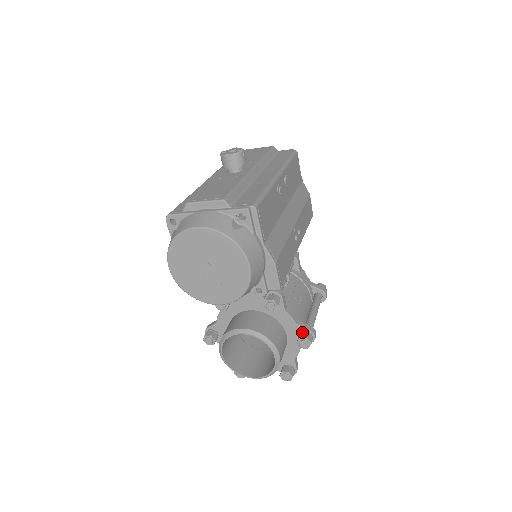
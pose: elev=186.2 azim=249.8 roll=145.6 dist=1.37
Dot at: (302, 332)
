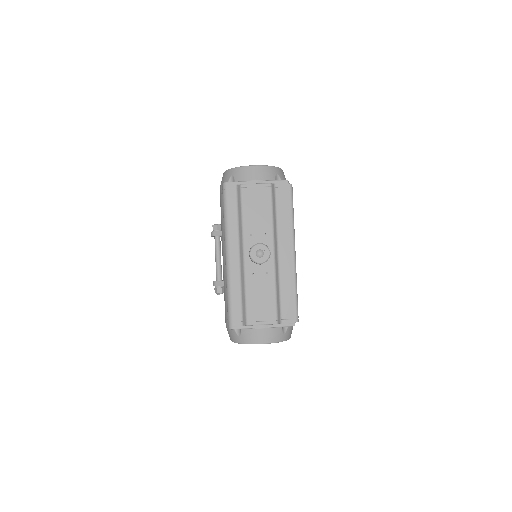
Dot at: occluded
